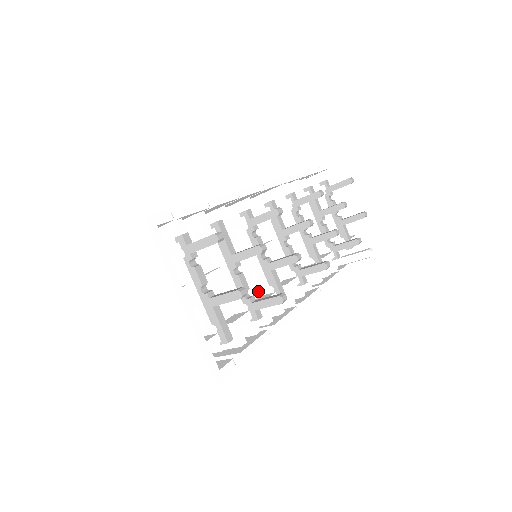
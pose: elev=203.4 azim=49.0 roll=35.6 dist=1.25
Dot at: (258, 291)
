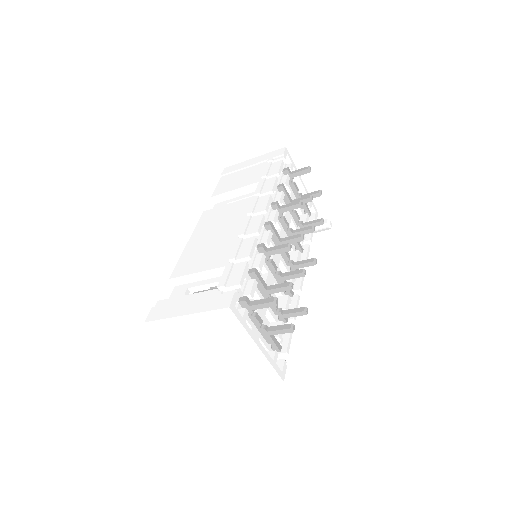
Dot at: (274, 294)
